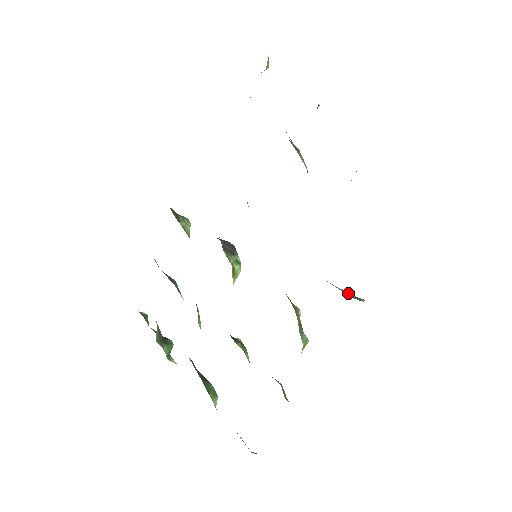
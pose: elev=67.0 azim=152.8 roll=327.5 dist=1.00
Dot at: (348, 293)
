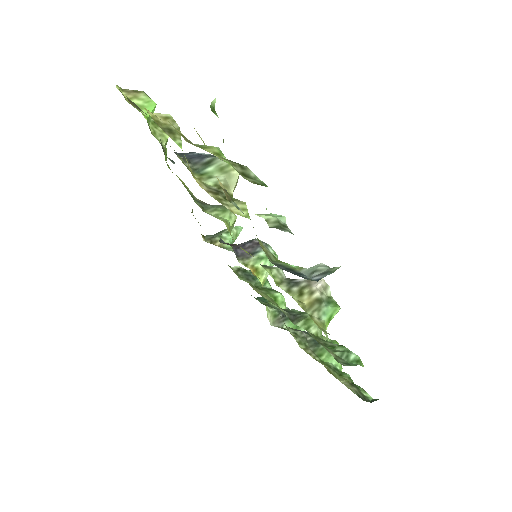
Dot at: (313, 272)
